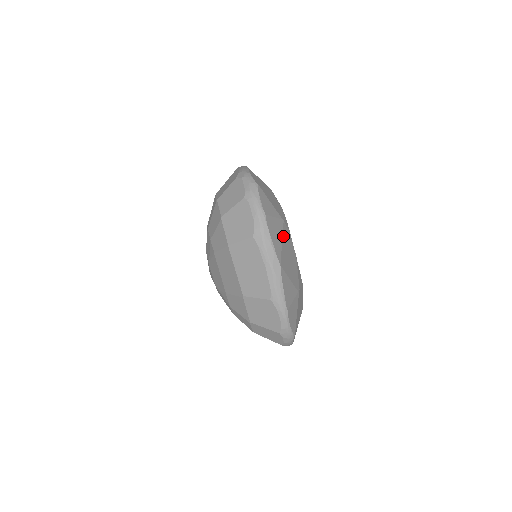
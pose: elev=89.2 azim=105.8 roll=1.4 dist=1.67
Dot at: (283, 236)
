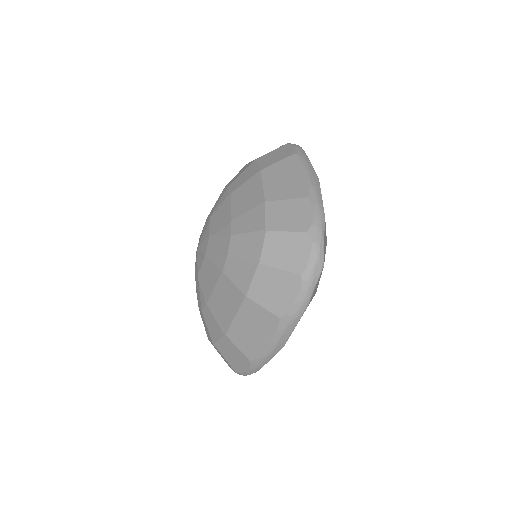
Dot at: occluded
